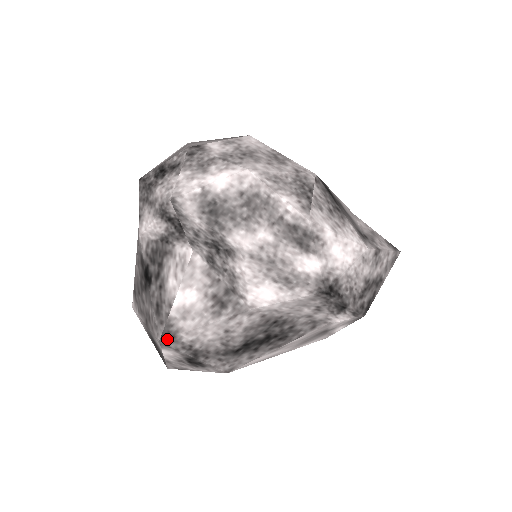
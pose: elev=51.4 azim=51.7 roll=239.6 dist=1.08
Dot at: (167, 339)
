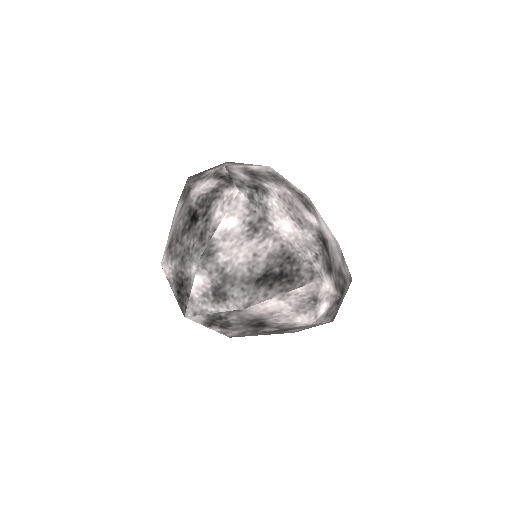
Dot at: (206, 258)
